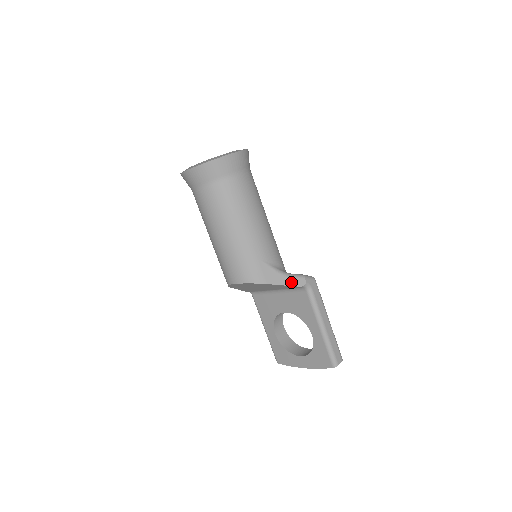
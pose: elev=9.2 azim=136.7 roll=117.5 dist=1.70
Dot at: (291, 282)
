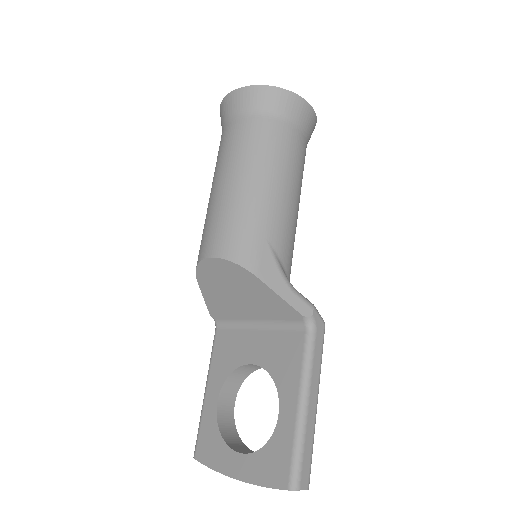
Dot at: (292, 299)
